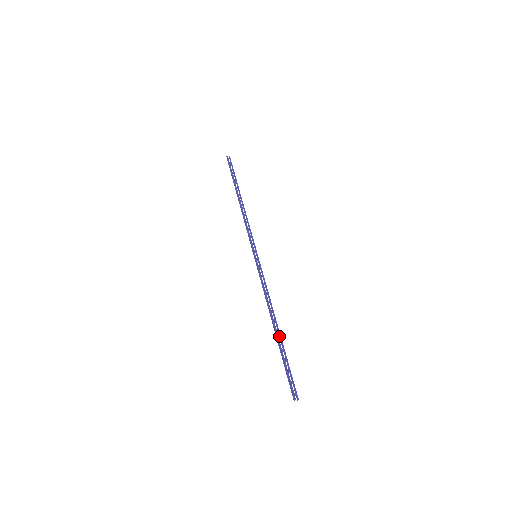
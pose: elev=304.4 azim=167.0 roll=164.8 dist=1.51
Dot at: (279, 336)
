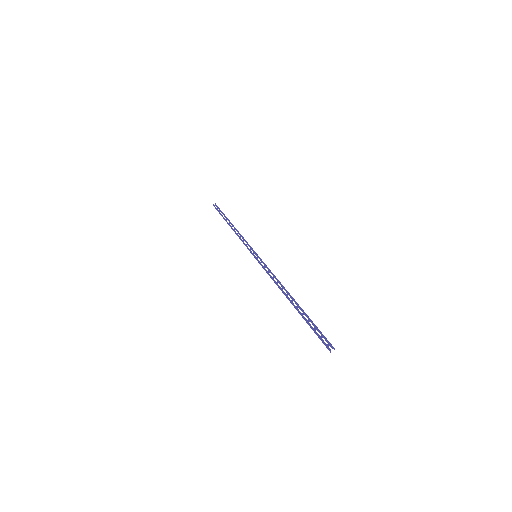
Dot at: occluded
